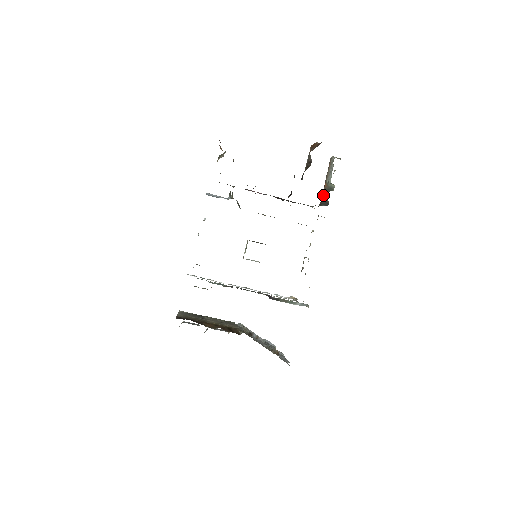
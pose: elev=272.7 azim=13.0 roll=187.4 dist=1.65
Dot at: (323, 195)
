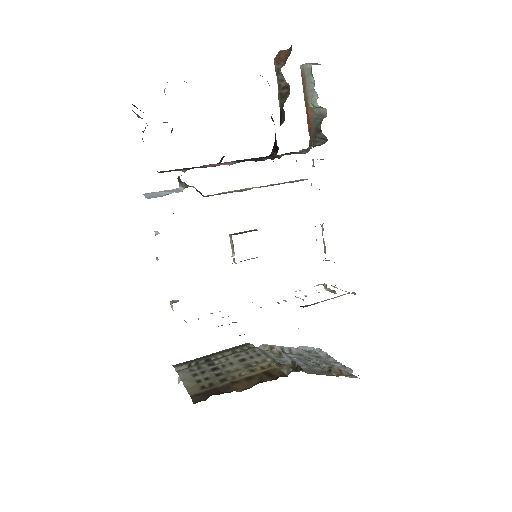
Dot at: (311, 128)
